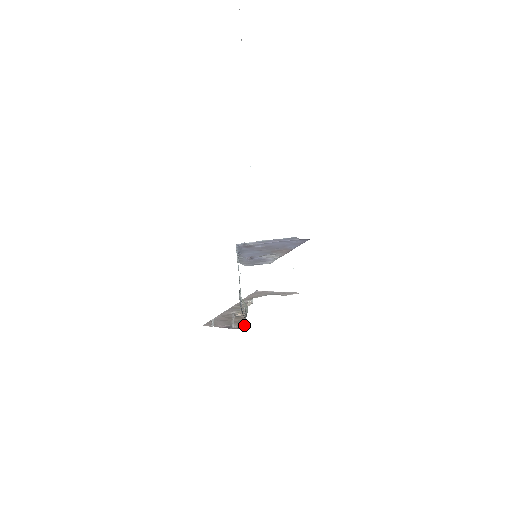
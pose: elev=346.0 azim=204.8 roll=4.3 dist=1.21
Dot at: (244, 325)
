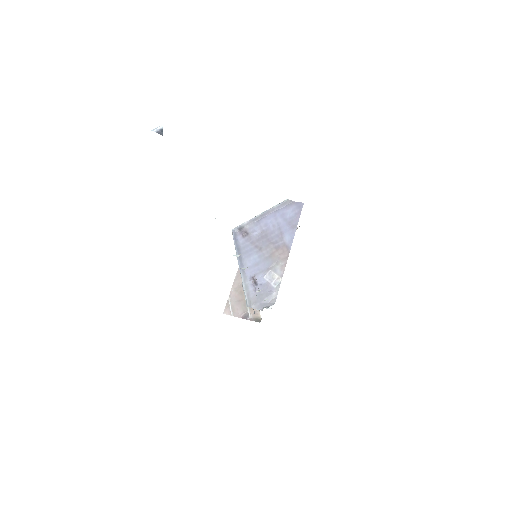
Dot at: (258, 314)
